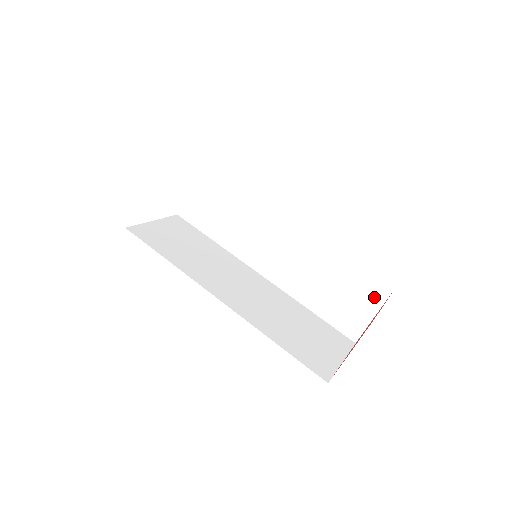
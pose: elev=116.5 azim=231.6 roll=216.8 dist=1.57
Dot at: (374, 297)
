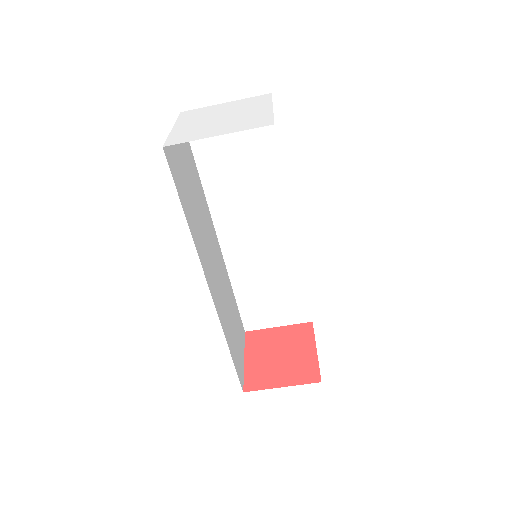
Dot at: (291, 317)
